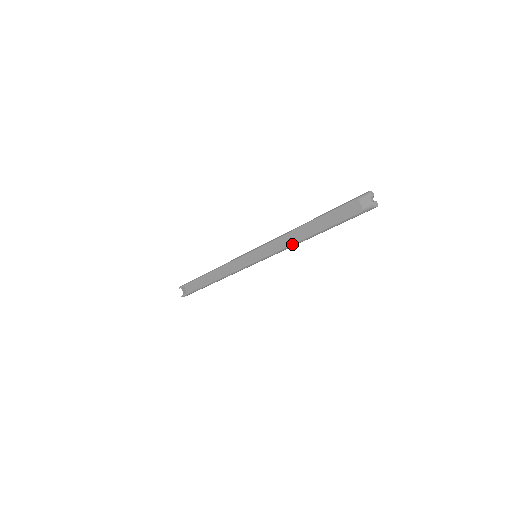
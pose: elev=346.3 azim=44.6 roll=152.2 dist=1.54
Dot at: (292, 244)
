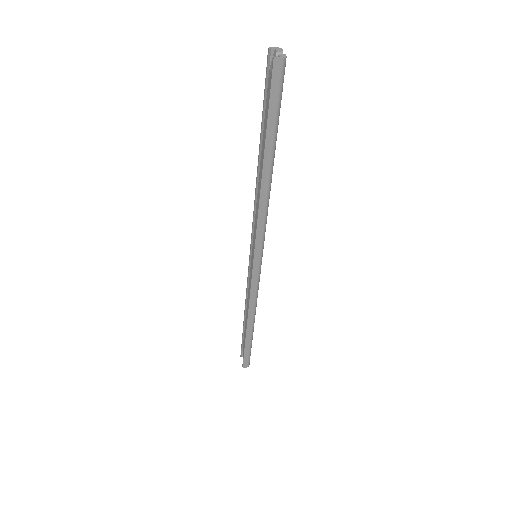
Dot at: (258, 203)
